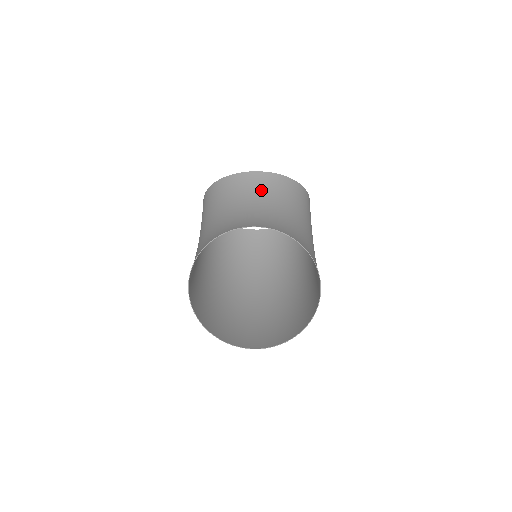
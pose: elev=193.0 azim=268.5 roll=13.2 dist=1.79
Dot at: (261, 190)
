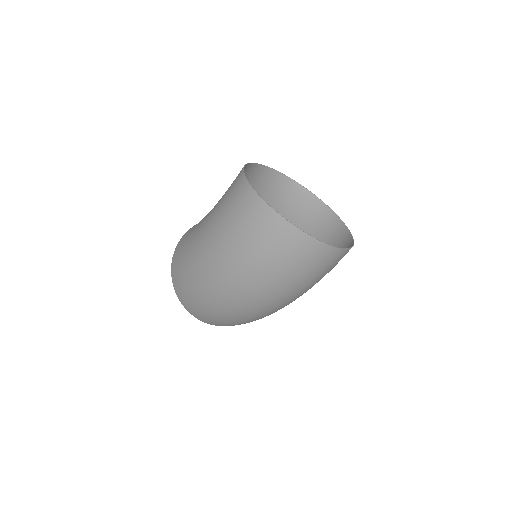
Dot at: occluded
